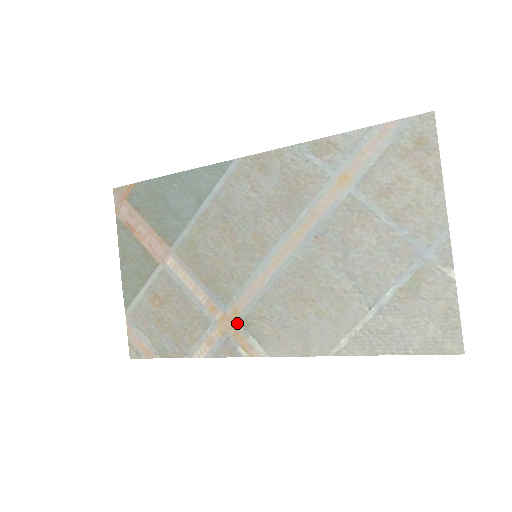
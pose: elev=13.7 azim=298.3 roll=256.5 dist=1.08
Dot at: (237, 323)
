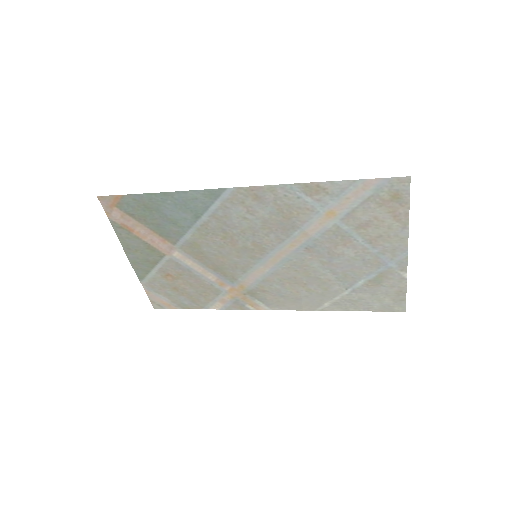
Dot at: (244, 293)
